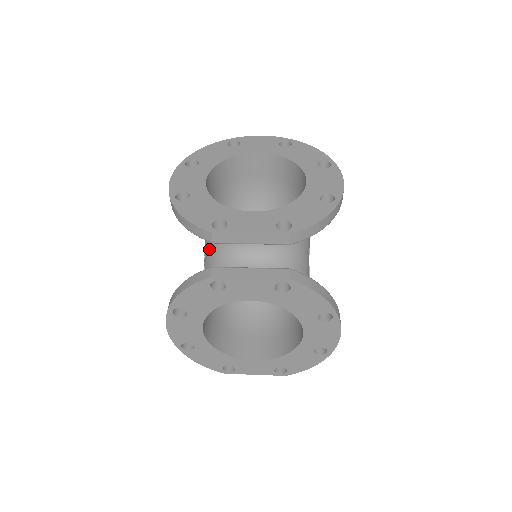
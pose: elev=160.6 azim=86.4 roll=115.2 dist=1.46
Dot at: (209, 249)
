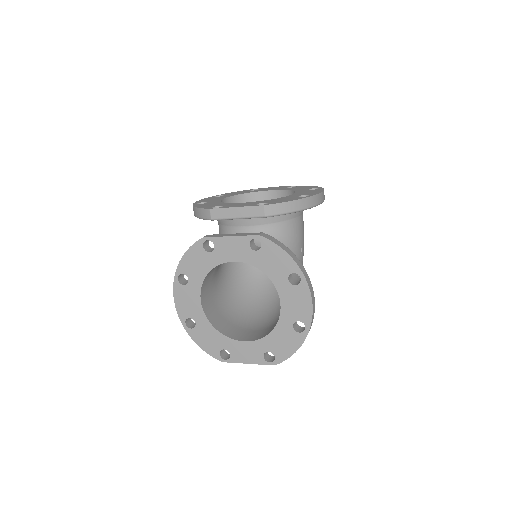
Dot at: occluded
